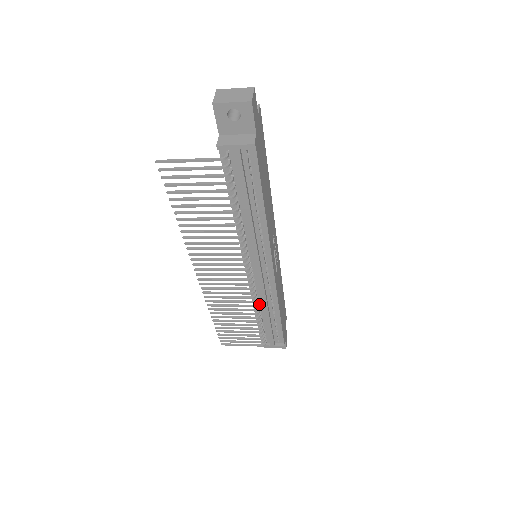
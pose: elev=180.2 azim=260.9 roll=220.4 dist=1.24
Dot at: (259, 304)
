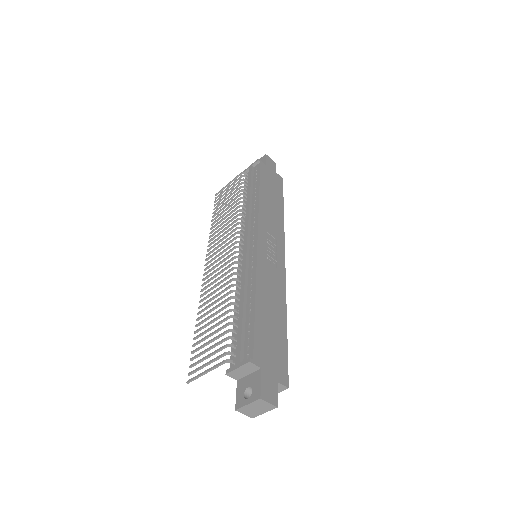
Dot at: occluded
